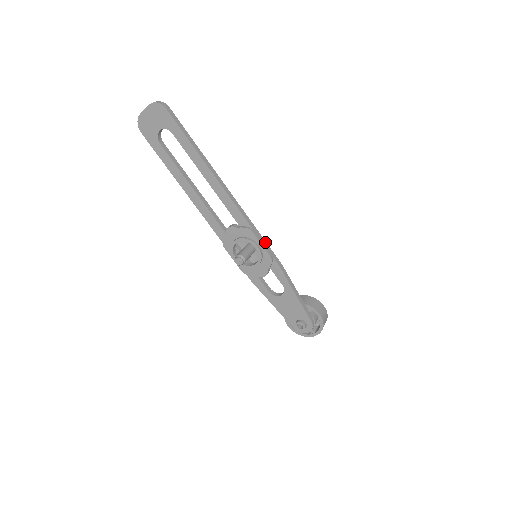
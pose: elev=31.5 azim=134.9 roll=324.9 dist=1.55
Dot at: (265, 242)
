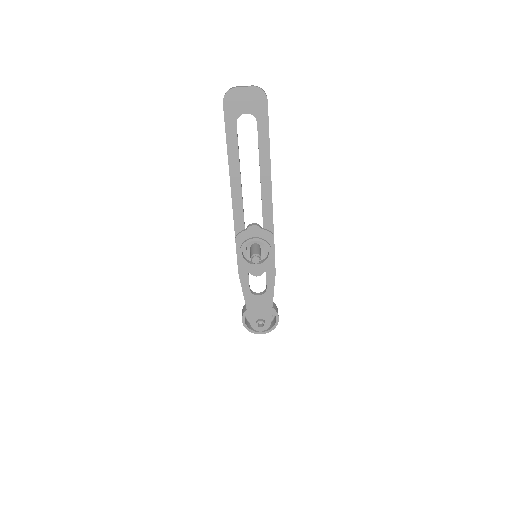
Dot at: occluded
